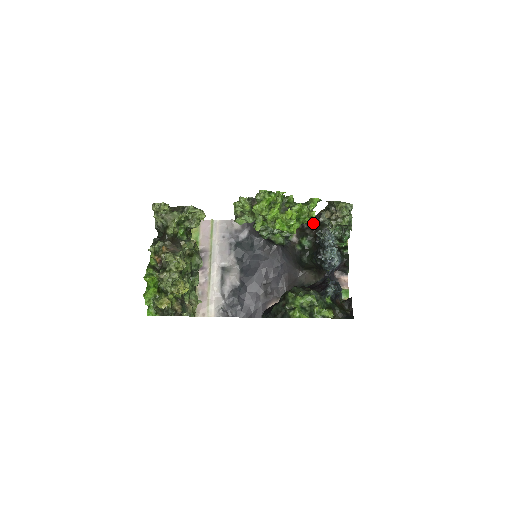
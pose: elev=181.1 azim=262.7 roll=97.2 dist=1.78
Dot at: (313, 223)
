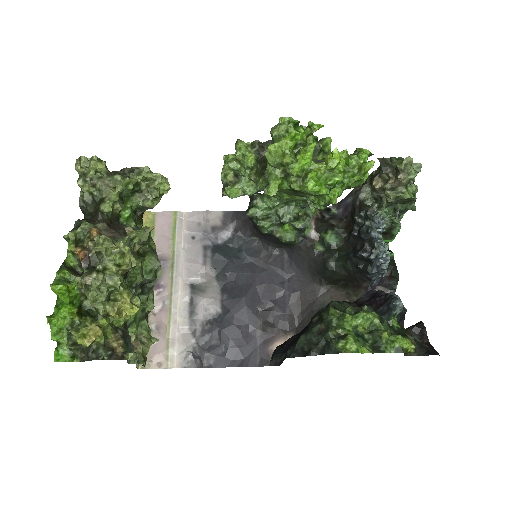
Dot at: (340, 210)
